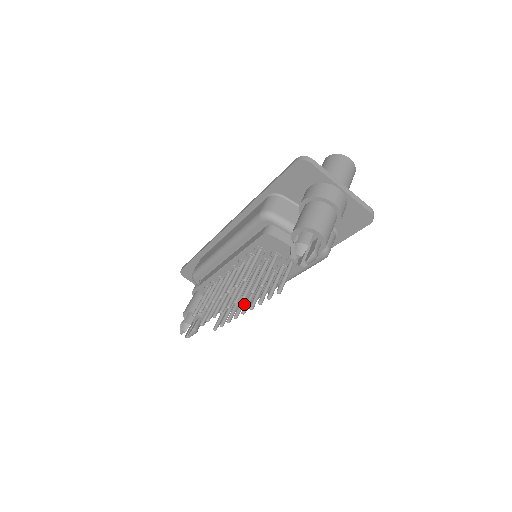
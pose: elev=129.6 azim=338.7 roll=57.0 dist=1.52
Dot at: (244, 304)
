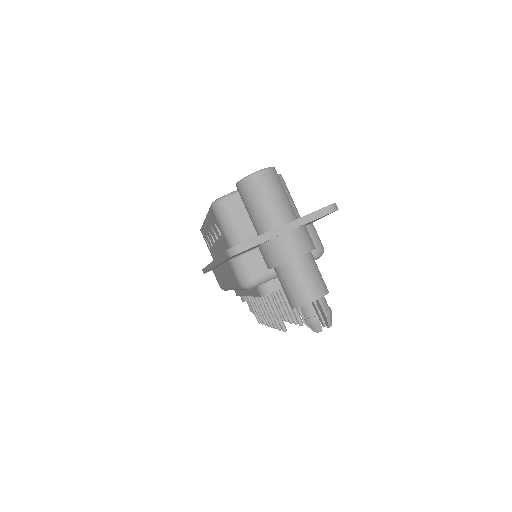
Dot at: occluded
